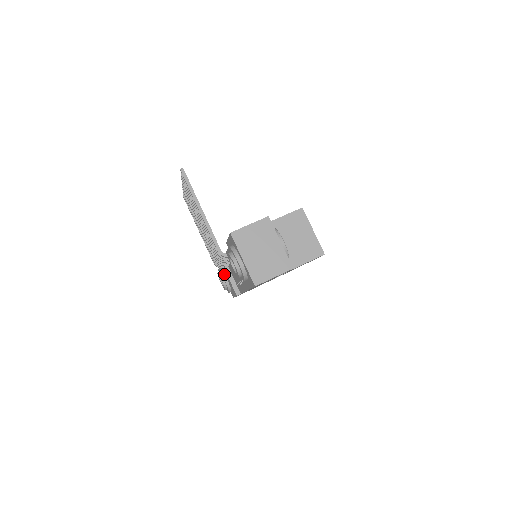
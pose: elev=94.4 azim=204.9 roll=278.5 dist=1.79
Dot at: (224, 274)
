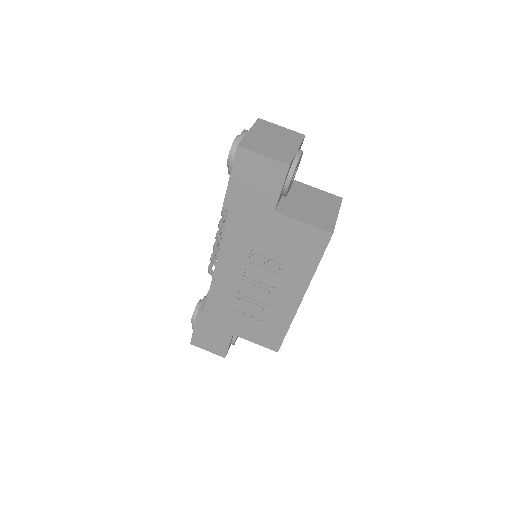
Dot at: occluded
